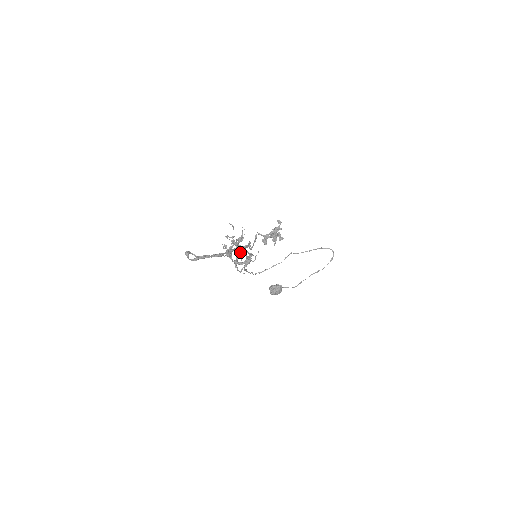
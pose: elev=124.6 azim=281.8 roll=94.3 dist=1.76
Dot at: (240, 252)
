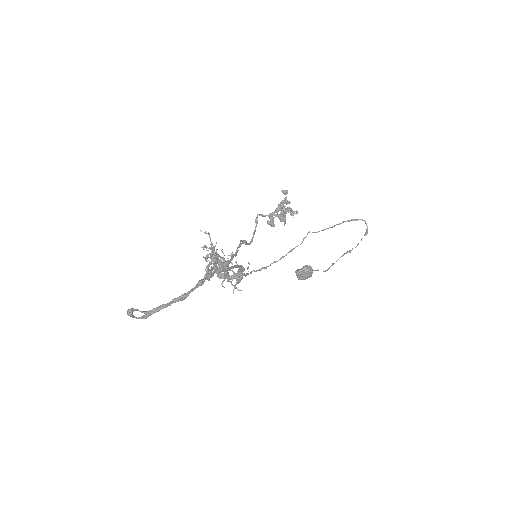
Dot at: (220, 273)
